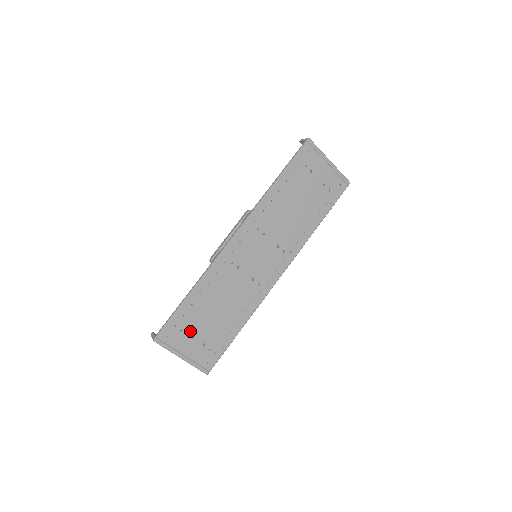
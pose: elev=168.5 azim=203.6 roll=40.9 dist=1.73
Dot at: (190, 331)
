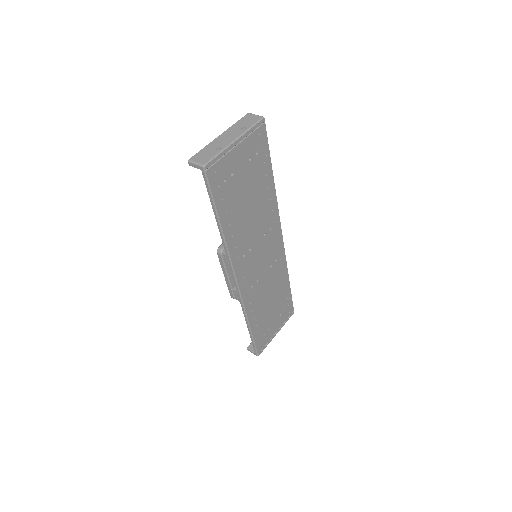
Dot at: (268, 327)
